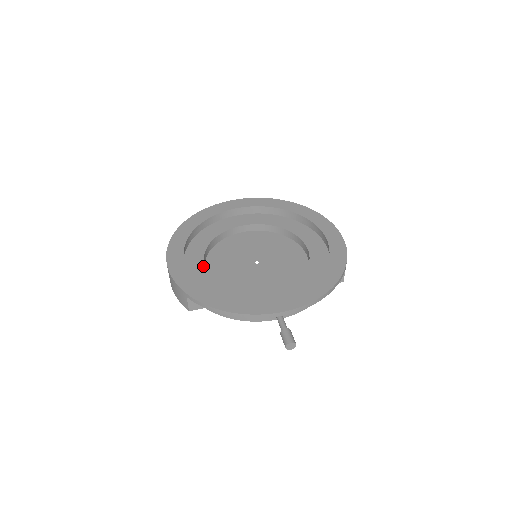
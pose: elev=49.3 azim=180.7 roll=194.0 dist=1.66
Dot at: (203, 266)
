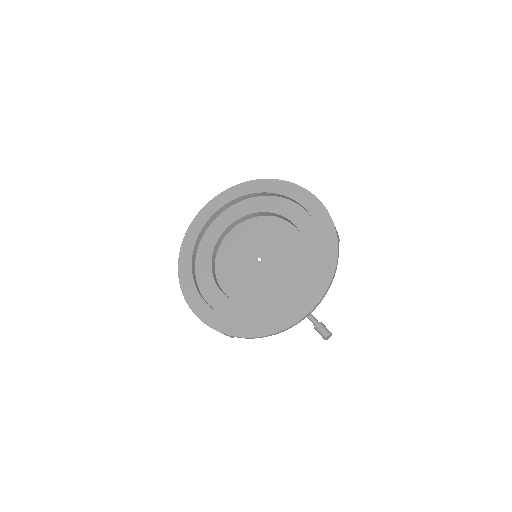
Dot at: (220, 292)
